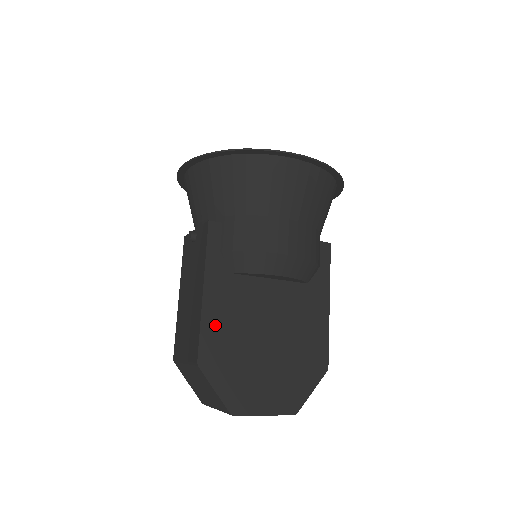
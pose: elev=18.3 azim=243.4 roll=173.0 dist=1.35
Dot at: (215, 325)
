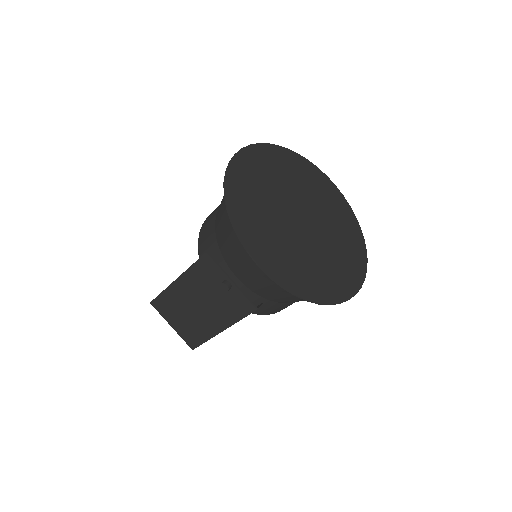
Dot at: occluded
